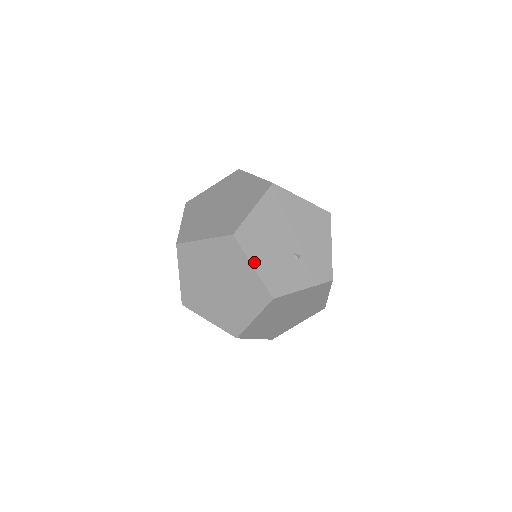
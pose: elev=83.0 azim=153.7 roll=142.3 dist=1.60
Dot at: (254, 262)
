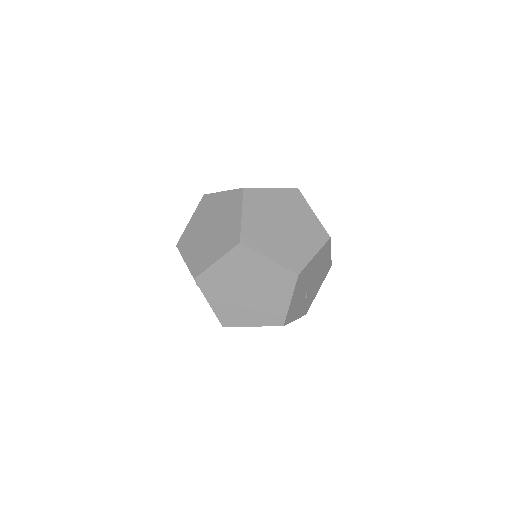
Dot at: (293, 298)
